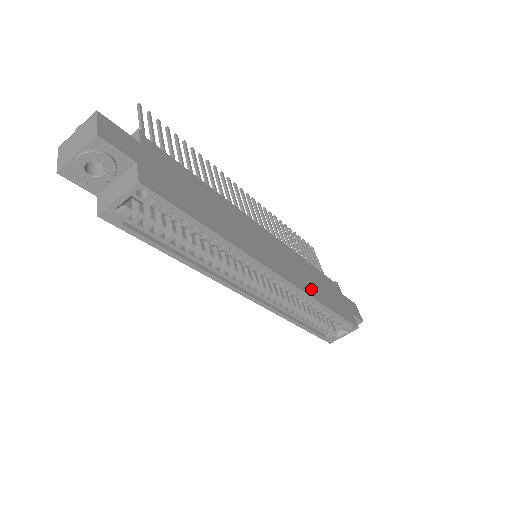
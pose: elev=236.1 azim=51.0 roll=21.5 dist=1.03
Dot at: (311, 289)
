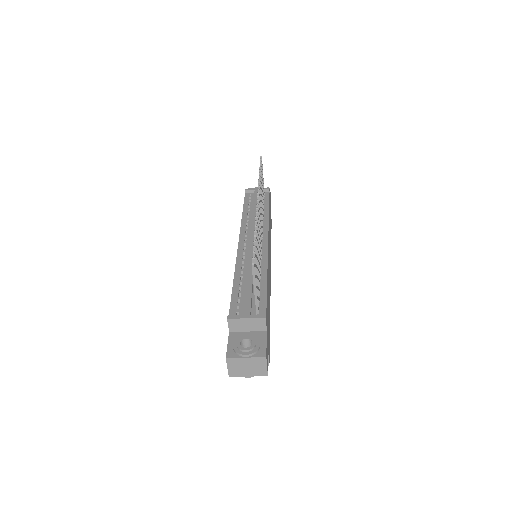
Dot at: occluded
